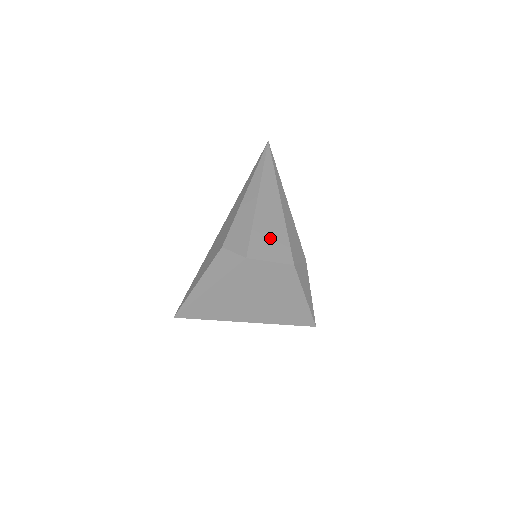
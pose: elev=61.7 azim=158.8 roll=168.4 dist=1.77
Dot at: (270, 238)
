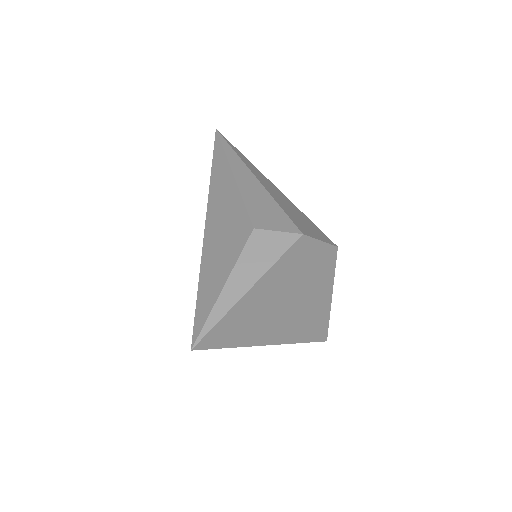
Dot at: (300, 218)
